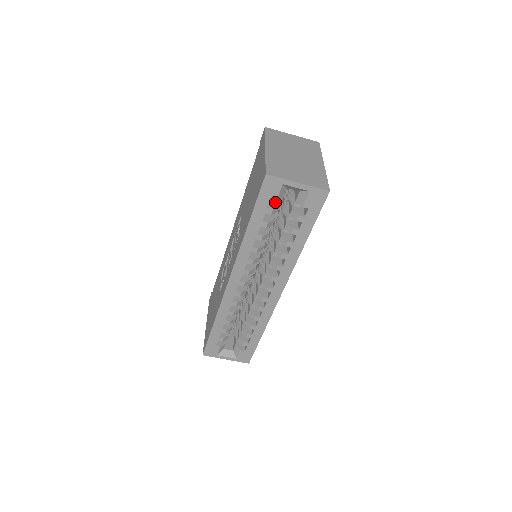
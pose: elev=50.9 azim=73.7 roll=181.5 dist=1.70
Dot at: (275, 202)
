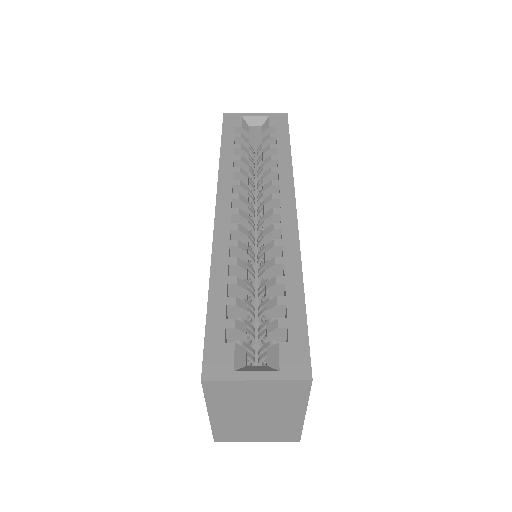
Dot at: occluded
